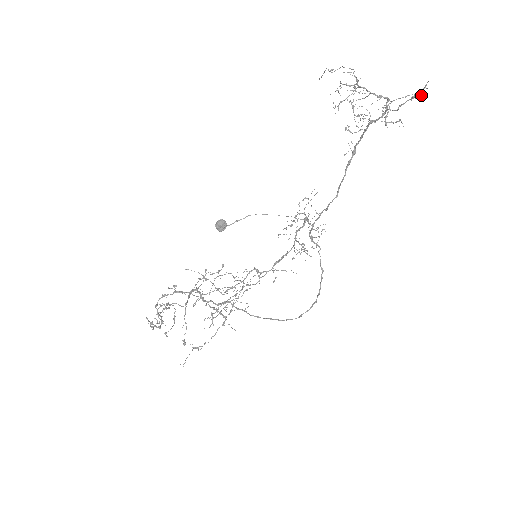
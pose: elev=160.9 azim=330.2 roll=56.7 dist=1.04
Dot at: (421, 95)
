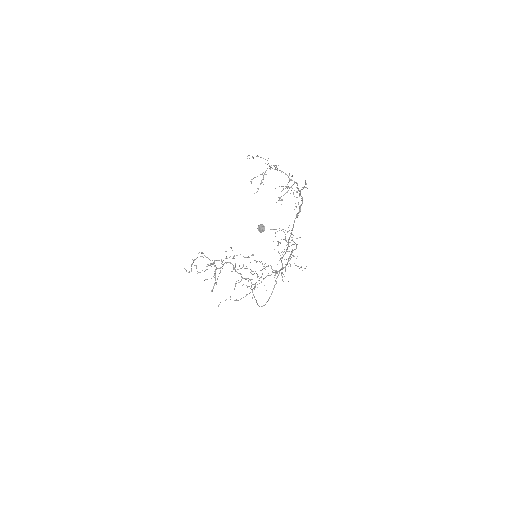
Dot at: occluded
